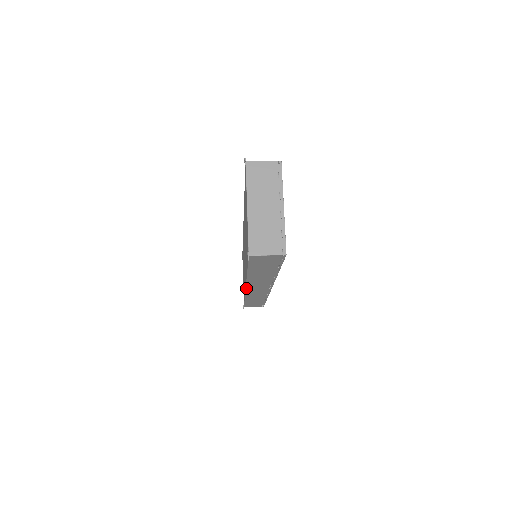
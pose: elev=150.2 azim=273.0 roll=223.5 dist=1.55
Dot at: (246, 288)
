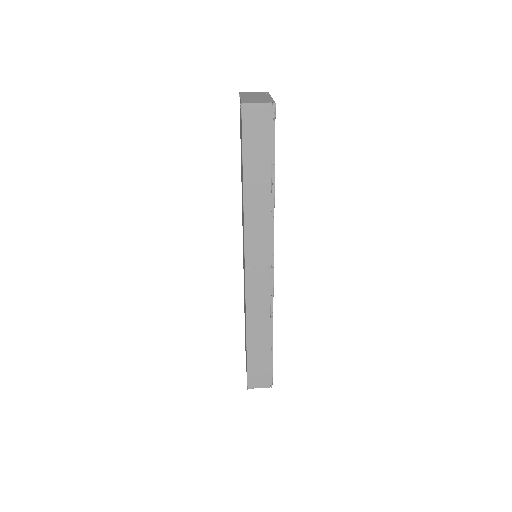
Dot at: (245, 261)
